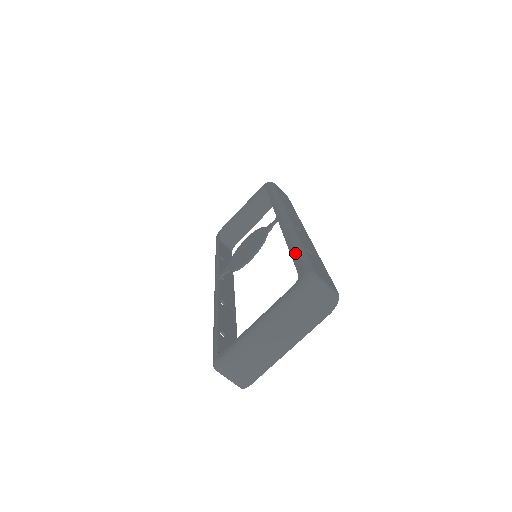
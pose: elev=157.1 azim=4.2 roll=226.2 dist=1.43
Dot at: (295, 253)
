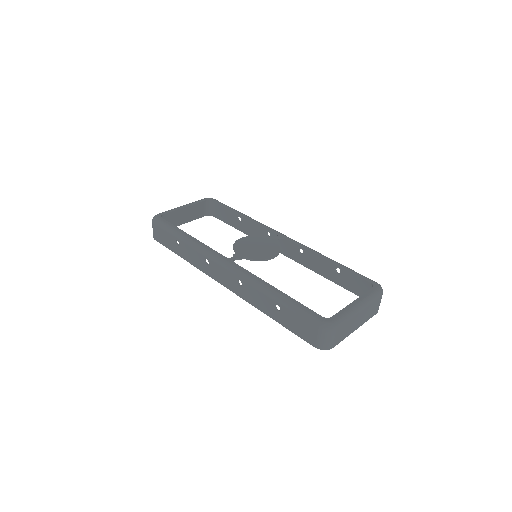
Dot at: (347, 268)
